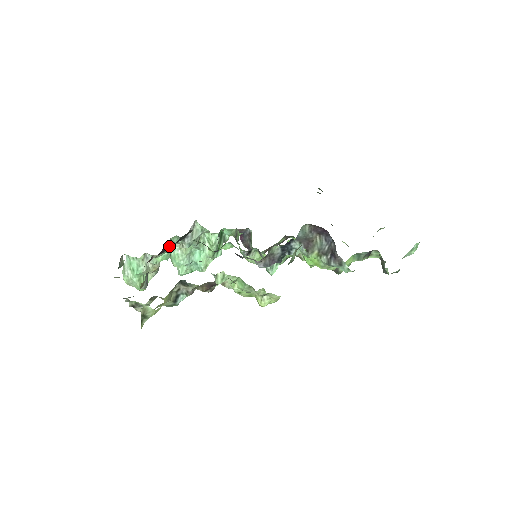
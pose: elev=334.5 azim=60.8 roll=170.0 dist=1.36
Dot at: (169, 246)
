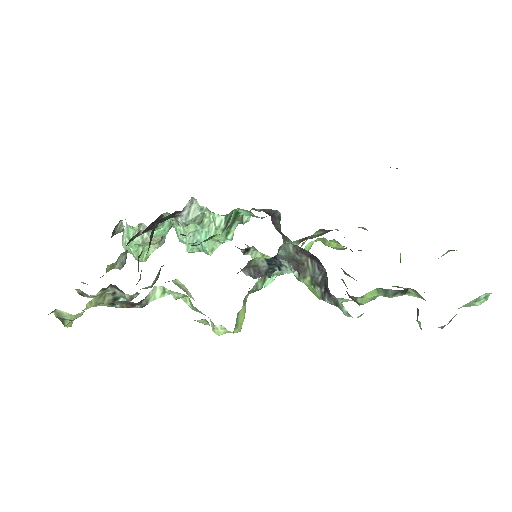
Dot at: (166, 220)
